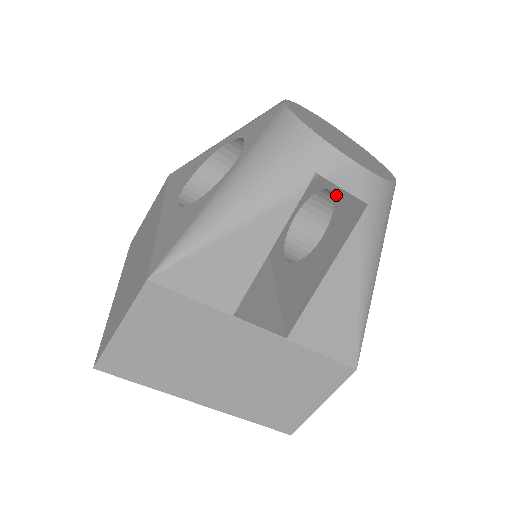
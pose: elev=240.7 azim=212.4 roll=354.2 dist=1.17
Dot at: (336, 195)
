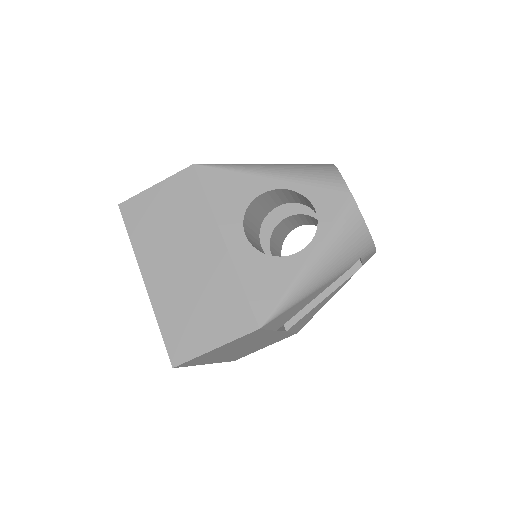
Dot at: occluded
